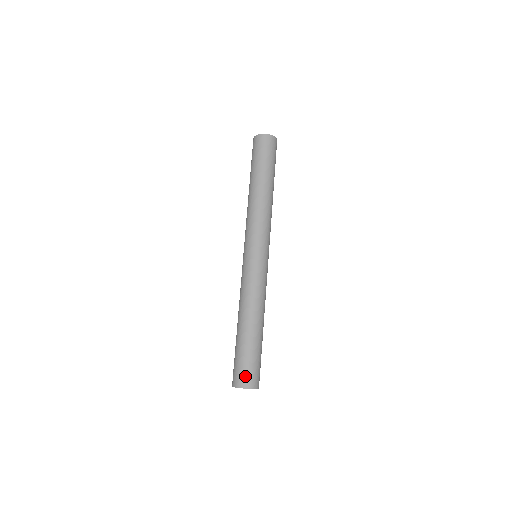
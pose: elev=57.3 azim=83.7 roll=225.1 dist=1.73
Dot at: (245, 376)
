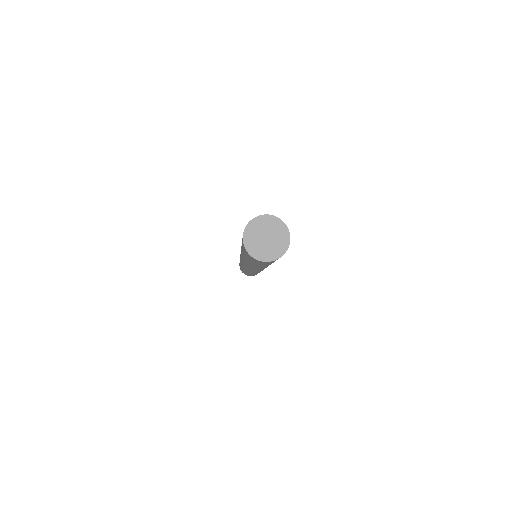
Dot at: occluded
